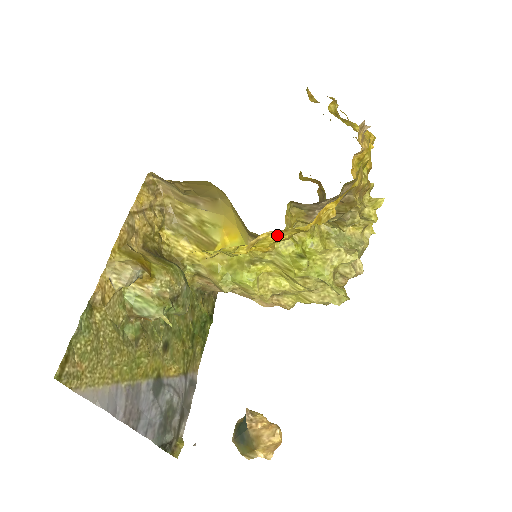
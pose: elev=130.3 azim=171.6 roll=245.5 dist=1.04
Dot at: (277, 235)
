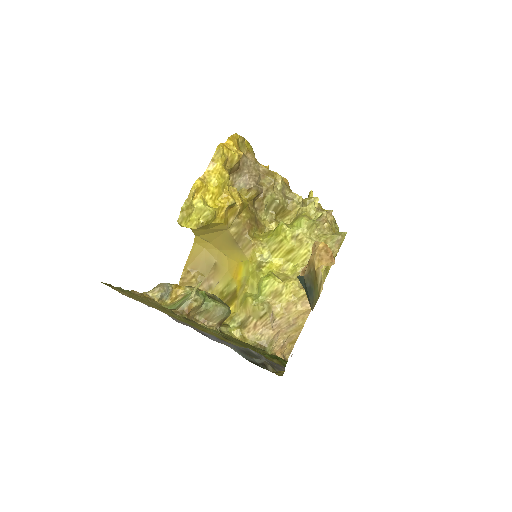
Dot at: (214, 170)
